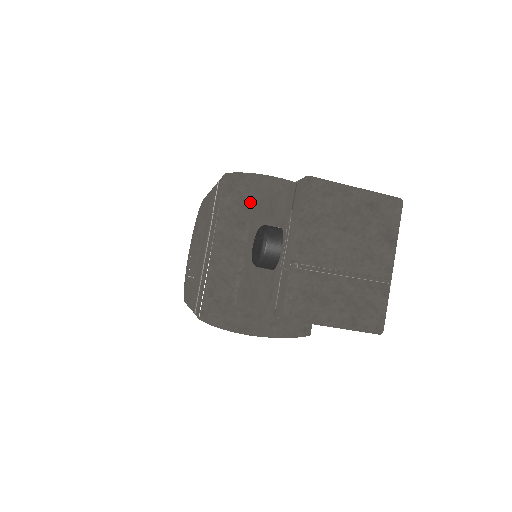
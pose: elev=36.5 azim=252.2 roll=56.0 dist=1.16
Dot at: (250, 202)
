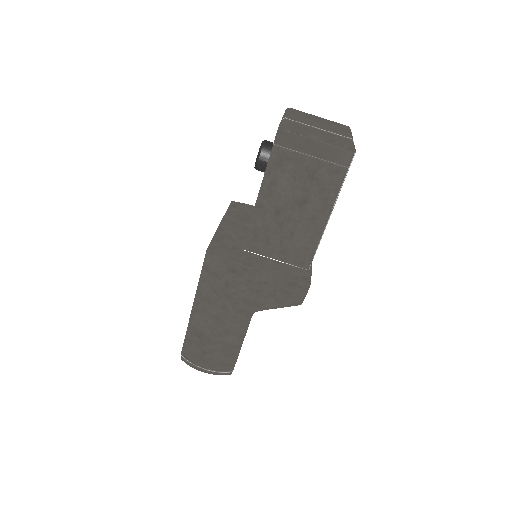
Dot at: (250, 214)
